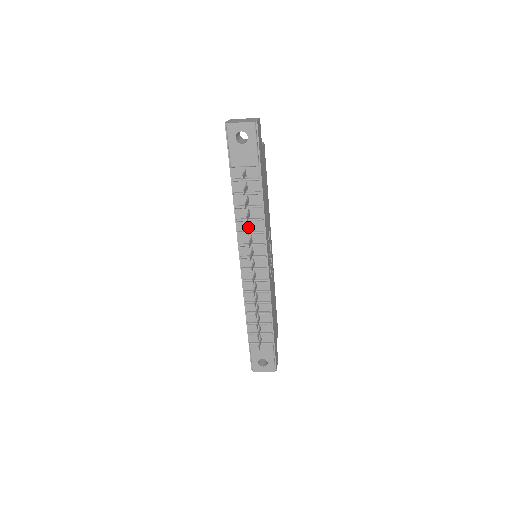
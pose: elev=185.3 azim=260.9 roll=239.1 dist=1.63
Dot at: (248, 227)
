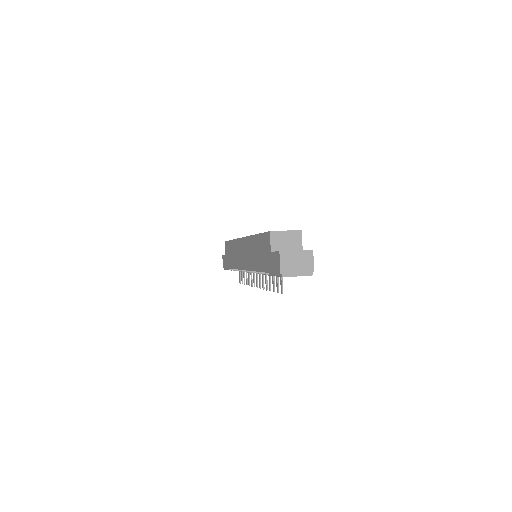
Dot at: (266, 279)
